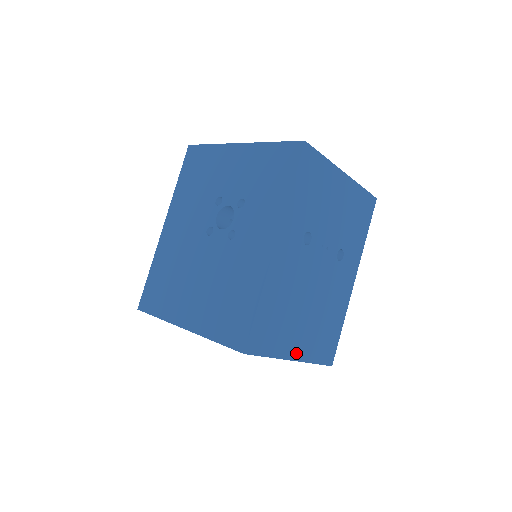
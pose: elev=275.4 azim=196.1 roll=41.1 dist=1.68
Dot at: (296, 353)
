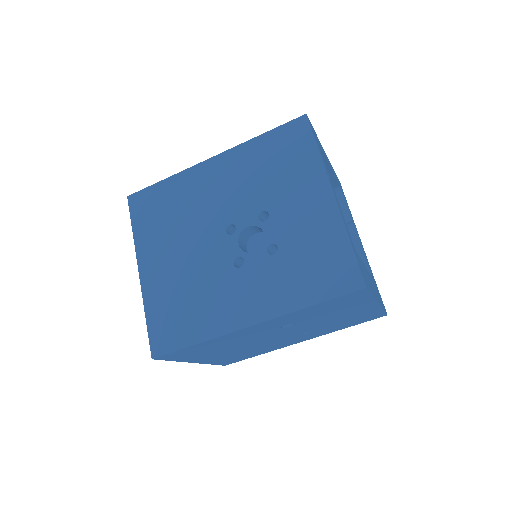
Dot at: (201, 361)
